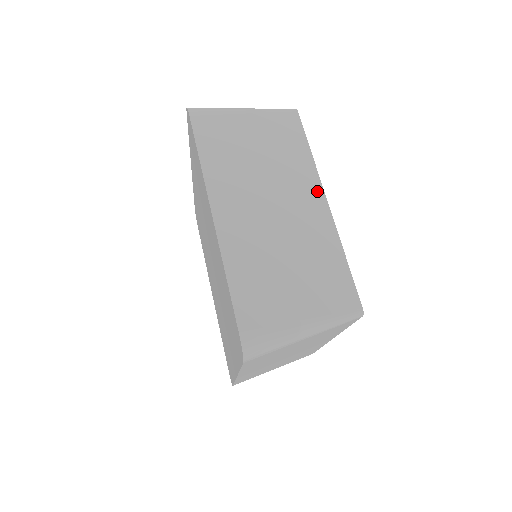
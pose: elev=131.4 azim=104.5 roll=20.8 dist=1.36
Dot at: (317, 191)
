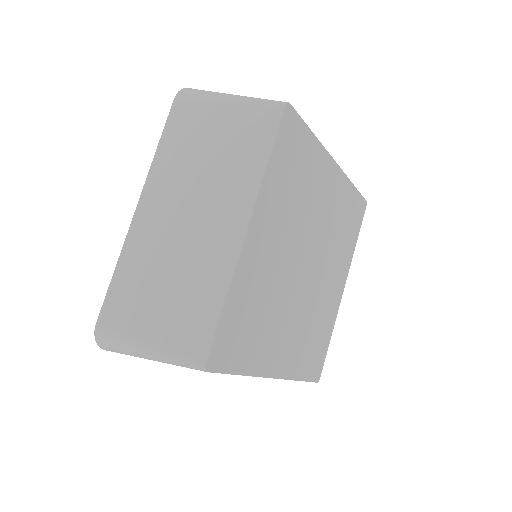
Dot at: occluded
